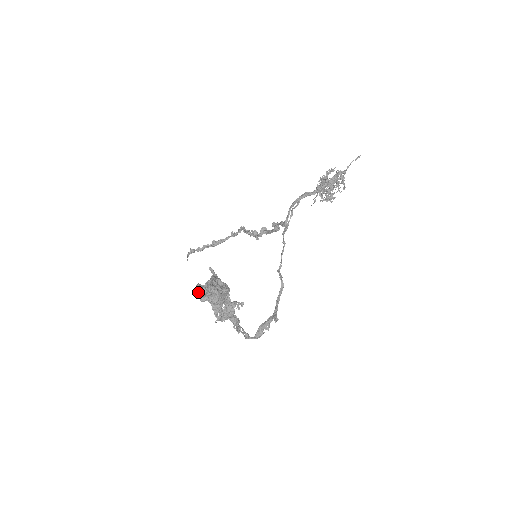
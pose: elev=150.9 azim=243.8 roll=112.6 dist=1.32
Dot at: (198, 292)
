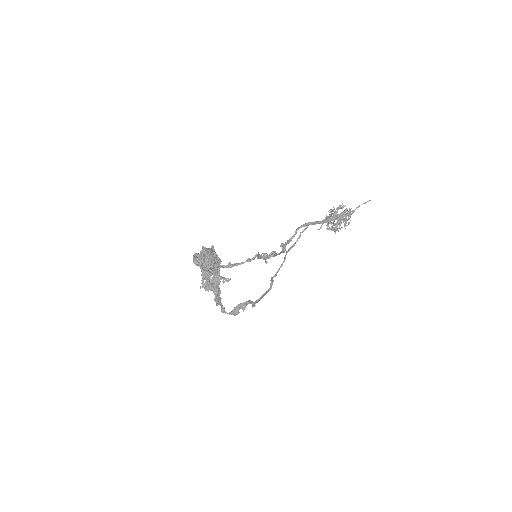
Dot at: (194, 256)
